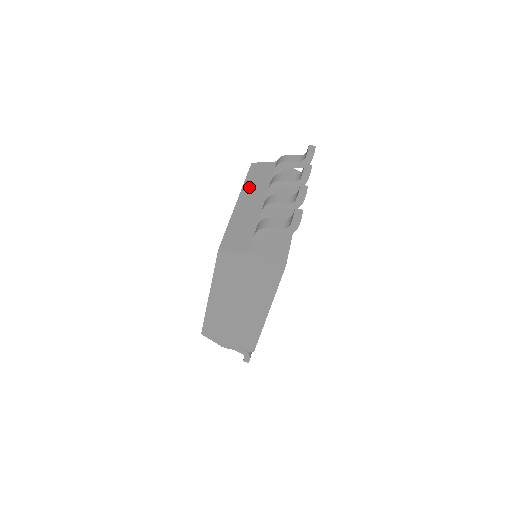
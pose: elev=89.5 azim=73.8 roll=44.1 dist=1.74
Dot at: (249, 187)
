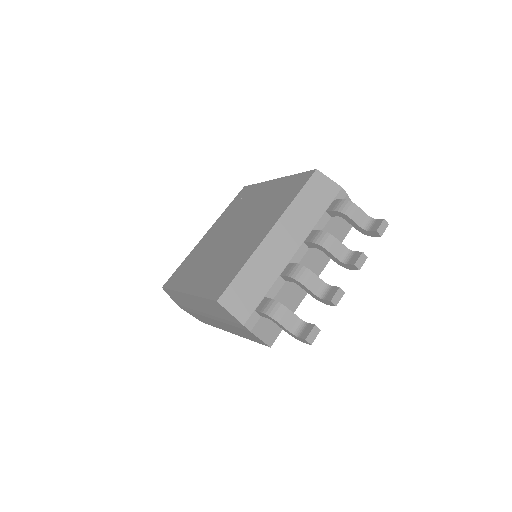
Dot at: (293, 215)
